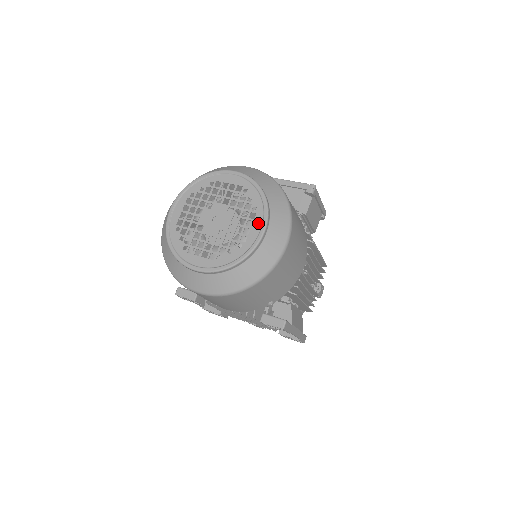
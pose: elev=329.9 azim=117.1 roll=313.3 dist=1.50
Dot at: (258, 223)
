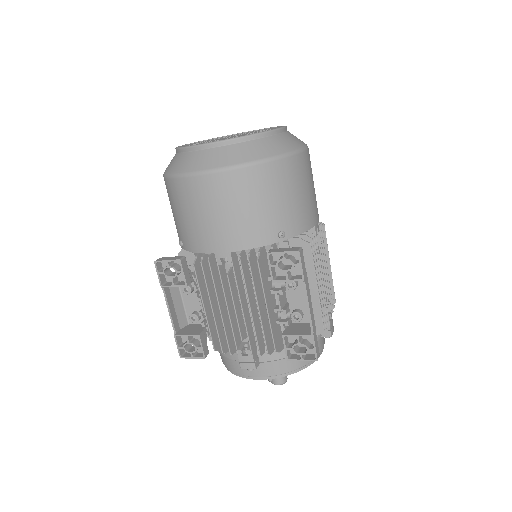
Dot at: occluded
